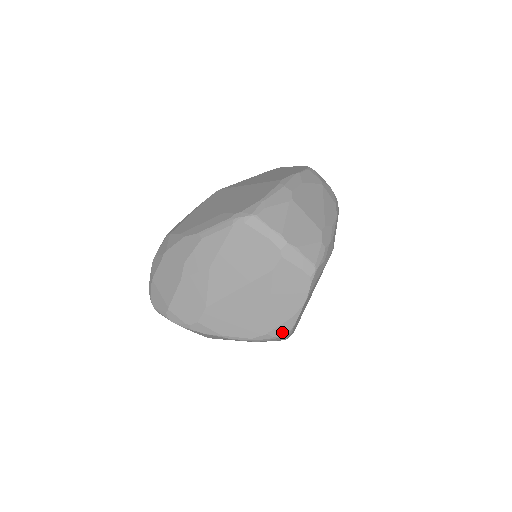
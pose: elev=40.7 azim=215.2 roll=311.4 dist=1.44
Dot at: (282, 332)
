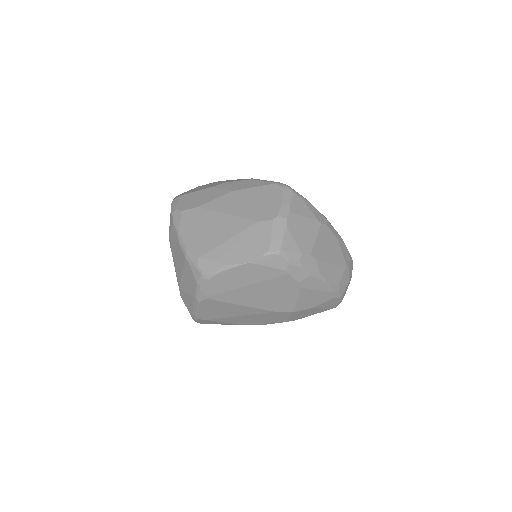
Dot at: (206, 268)
